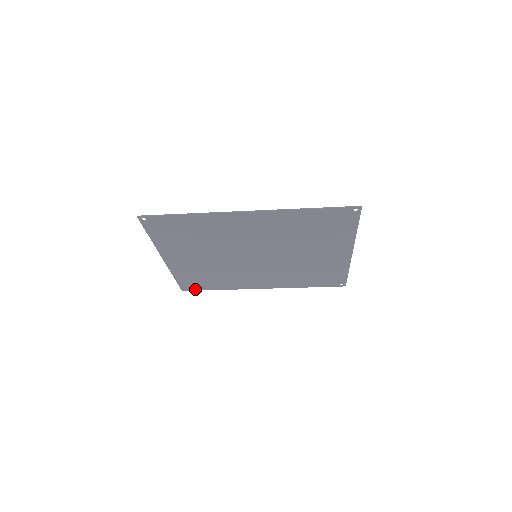
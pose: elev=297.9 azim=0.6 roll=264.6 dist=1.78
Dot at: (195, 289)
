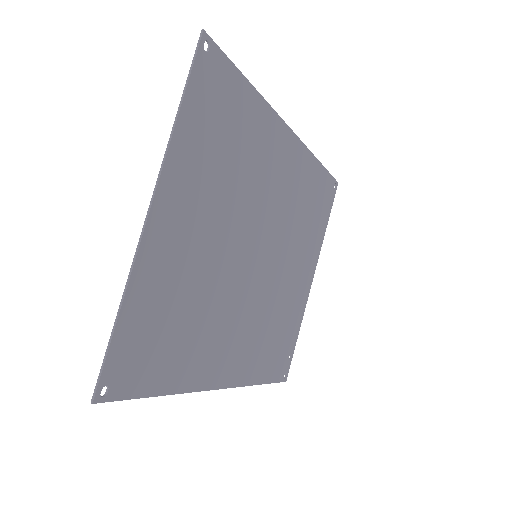
Dot at: (124, 391)
